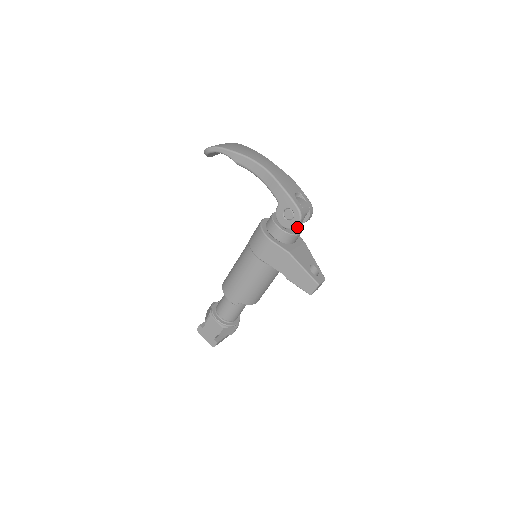
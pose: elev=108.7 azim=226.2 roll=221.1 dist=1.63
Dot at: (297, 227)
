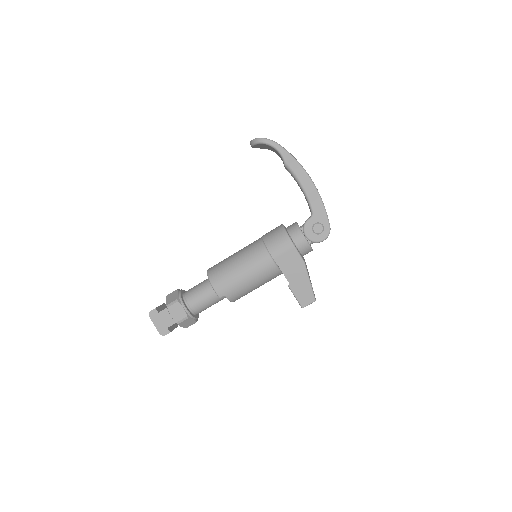
Dot at: occluded
